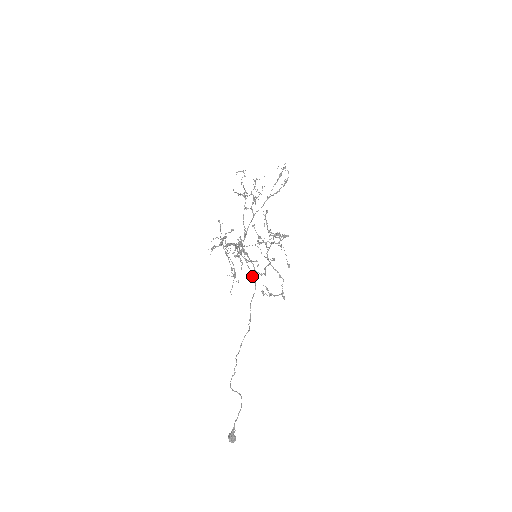
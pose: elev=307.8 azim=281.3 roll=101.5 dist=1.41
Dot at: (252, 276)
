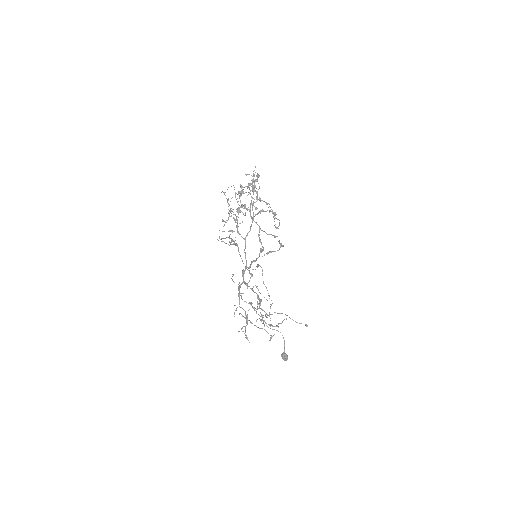
Dot at: (257, 267)
